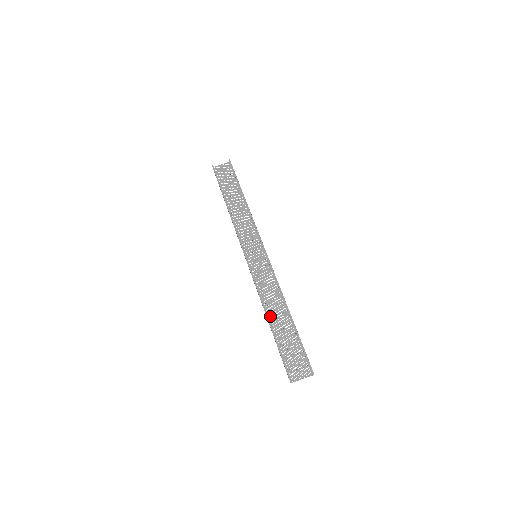
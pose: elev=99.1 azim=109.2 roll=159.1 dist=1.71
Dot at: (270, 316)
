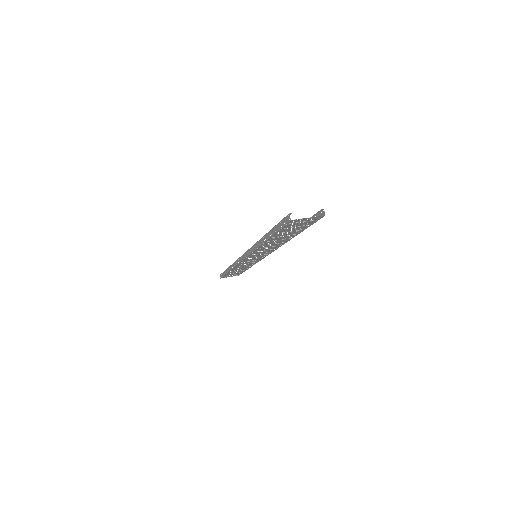
Dot at: (267, 242)
